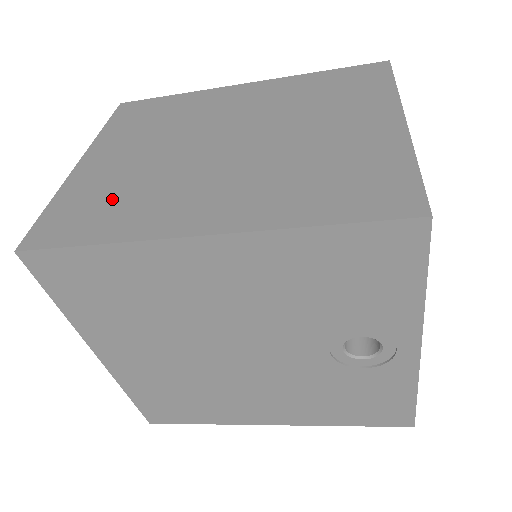
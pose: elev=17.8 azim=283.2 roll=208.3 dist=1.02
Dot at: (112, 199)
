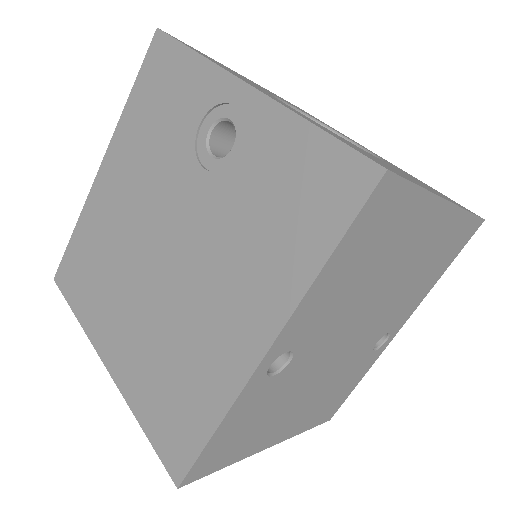
Dot at: occluded
